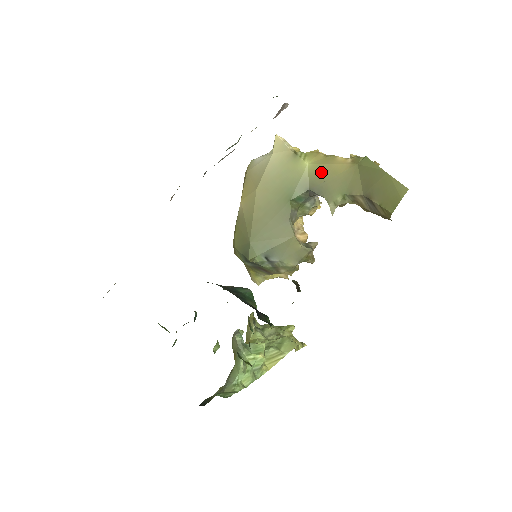
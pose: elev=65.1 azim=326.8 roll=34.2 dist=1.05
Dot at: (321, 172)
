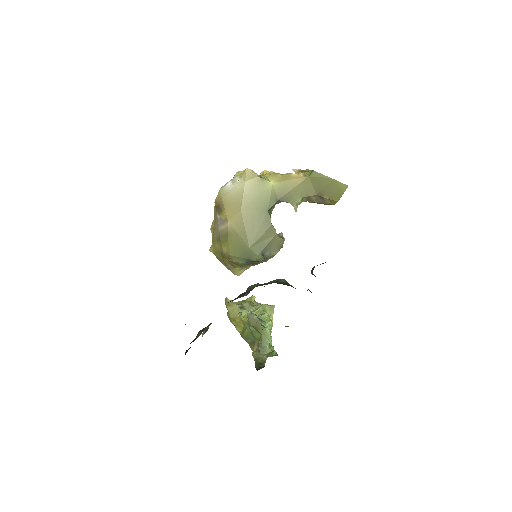
Dot at: (284, 187)
